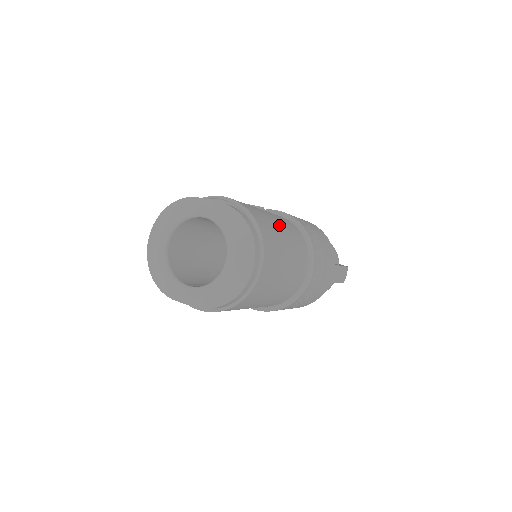
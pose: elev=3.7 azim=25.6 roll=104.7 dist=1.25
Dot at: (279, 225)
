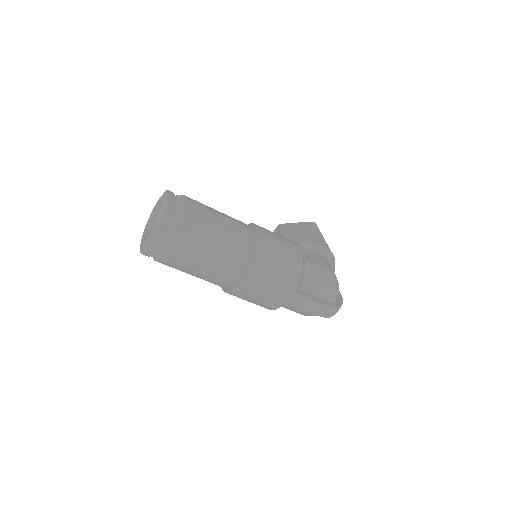
Dot at: (217, 232)
